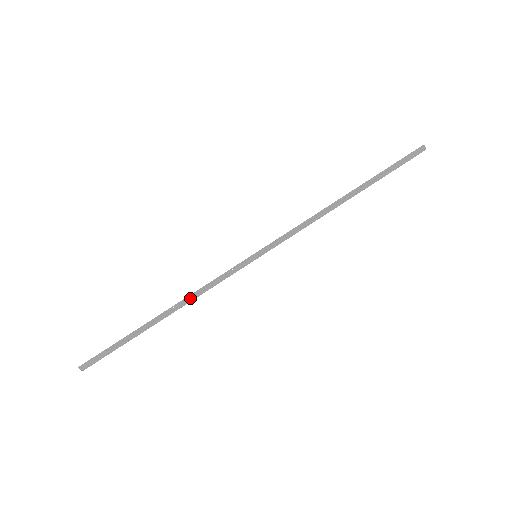
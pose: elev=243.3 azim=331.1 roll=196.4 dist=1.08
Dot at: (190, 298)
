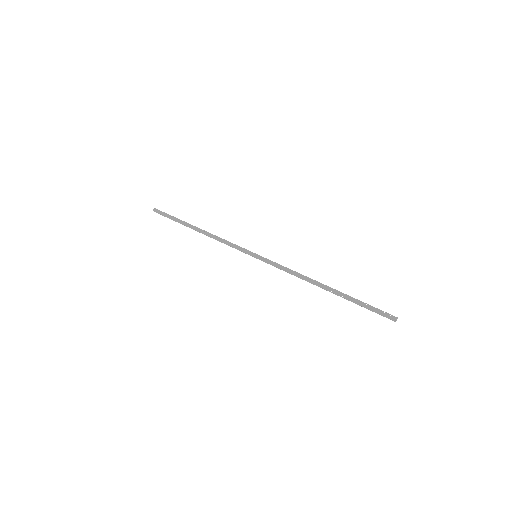
Dot at: (214, 236)
